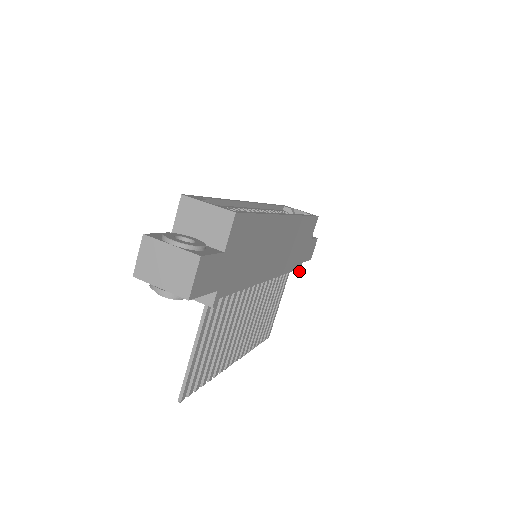
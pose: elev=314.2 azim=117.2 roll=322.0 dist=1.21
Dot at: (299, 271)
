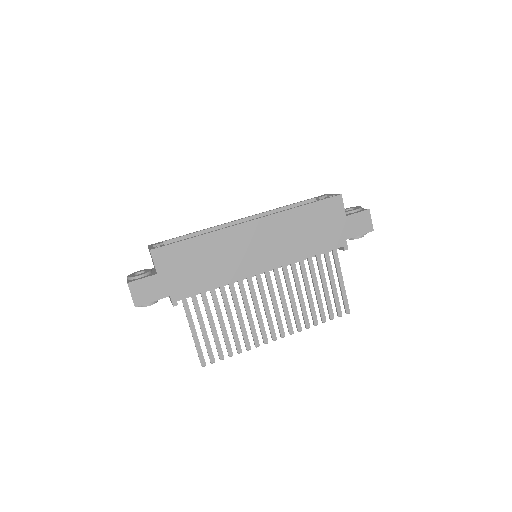
Dot at: (347, 248)
